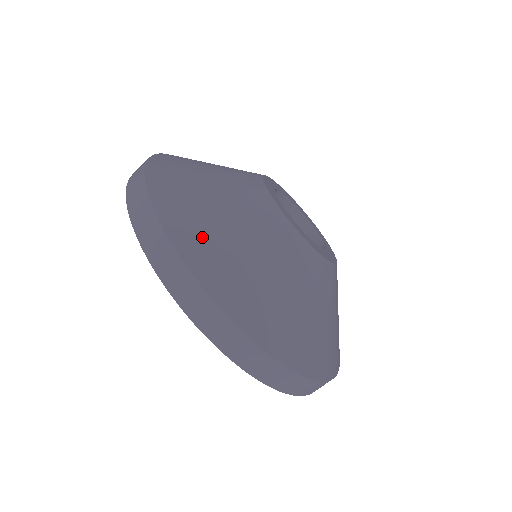
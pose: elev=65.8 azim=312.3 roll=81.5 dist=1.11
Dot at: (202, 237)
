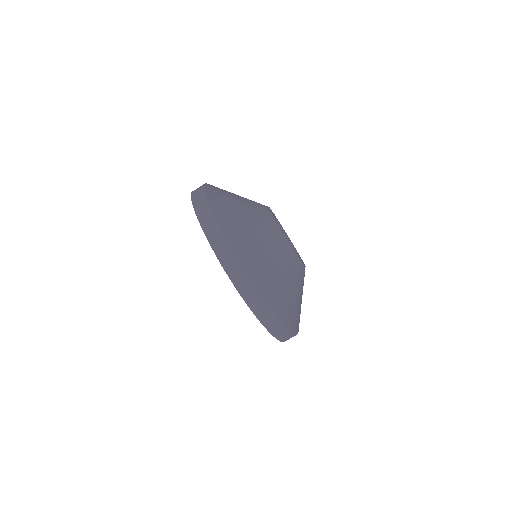
Dot at: (220, 191)
